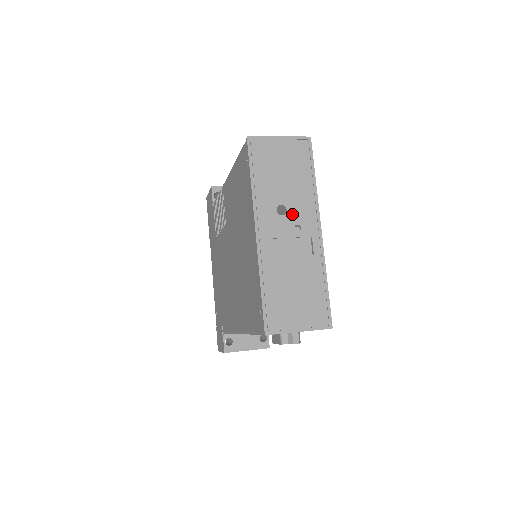
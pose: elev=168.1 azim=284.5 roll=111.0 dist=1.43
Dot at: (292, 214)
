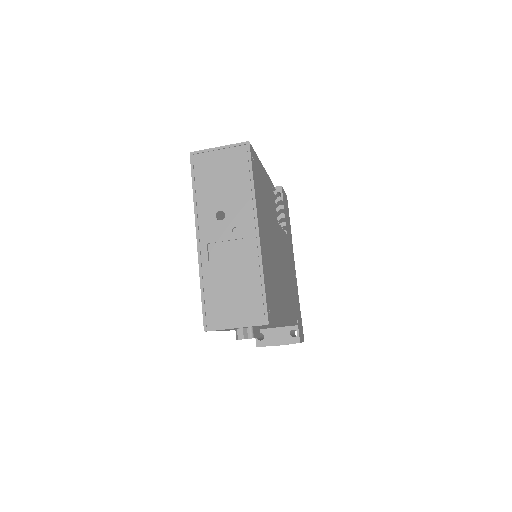
Dot at: (230, 218)
